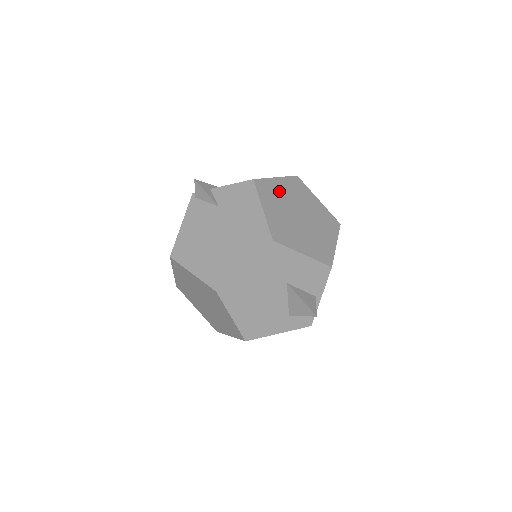
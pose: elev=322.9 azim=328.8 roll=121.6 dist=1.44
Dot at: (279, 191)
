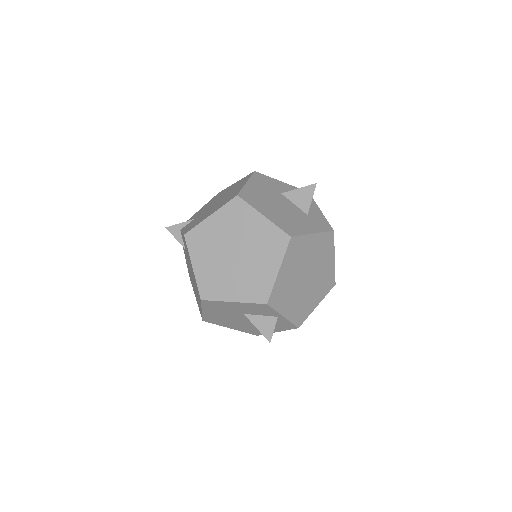
Dot at: (212, 233)
